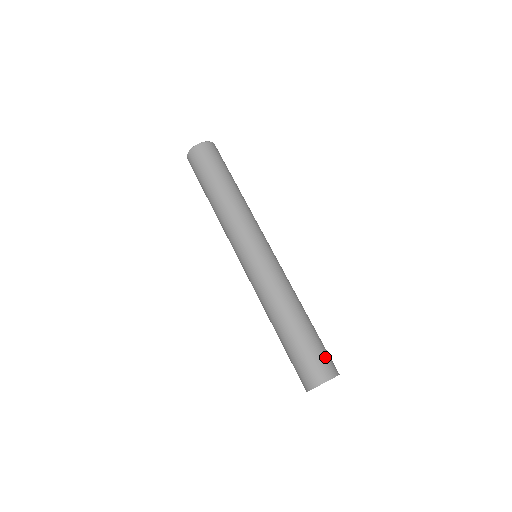
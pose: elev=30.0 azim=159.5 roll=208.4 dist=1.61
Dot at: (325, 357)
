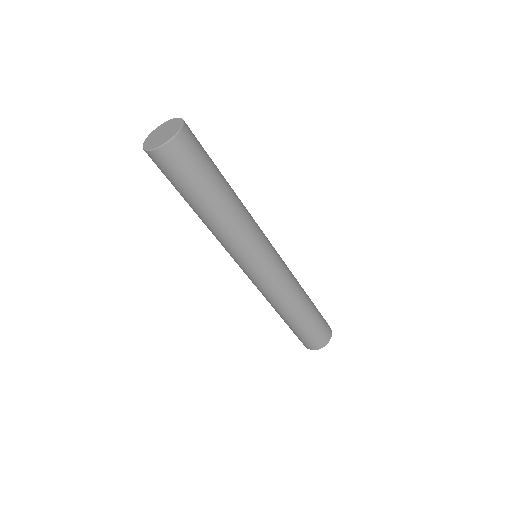
Dot at: (325, 322)
